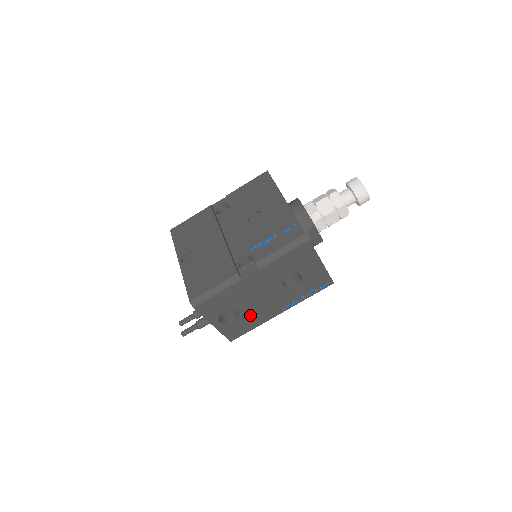
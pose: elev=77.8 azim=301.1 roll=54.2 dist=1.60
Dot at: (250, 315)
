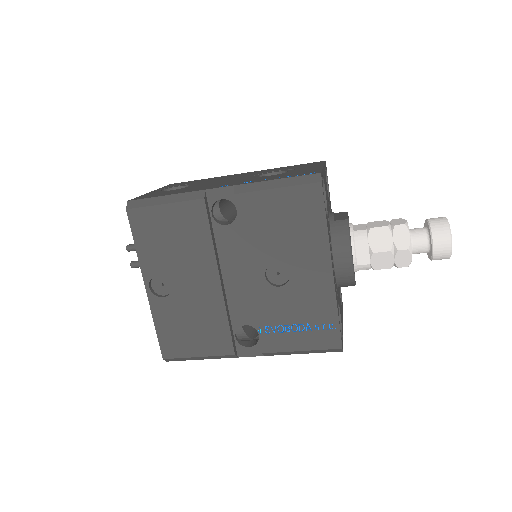
Dot at: occluded
